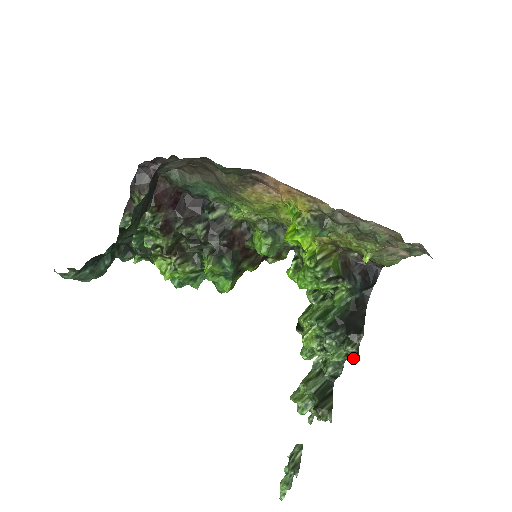
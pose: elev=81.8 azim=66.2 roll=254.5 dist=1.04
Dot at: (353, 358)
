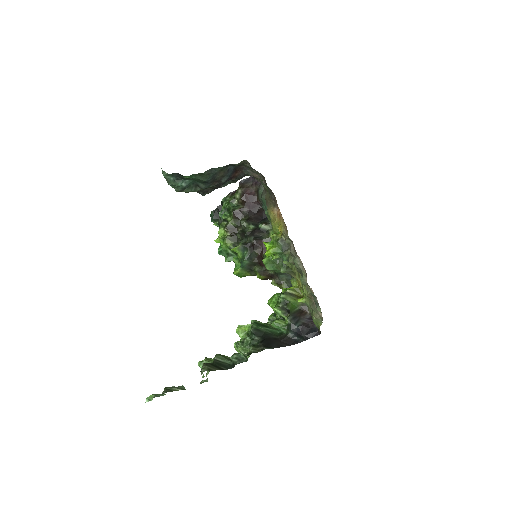
Dot at: (248, 355)
